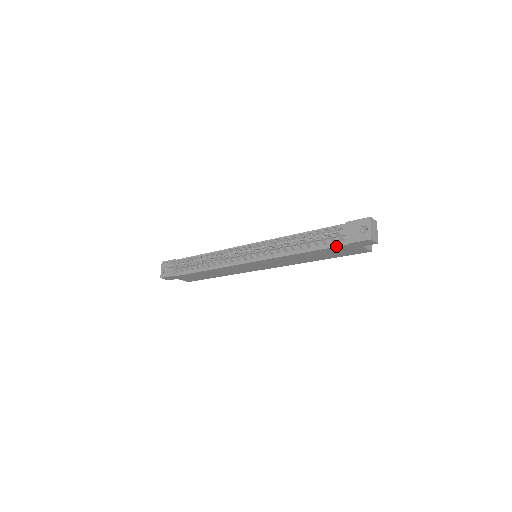
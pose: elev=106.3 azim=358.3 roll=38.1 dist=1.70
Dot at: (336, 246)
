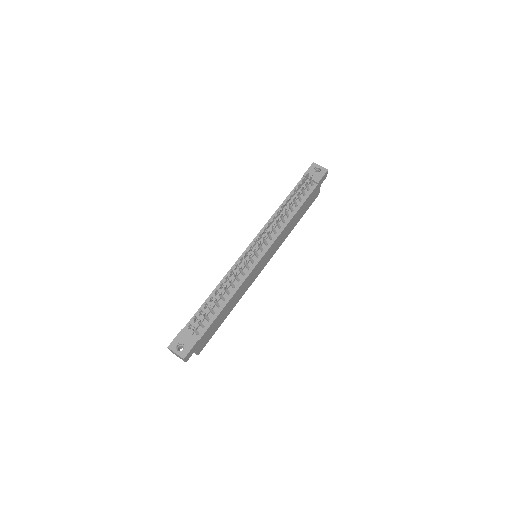
Dot at: (312, 191)
